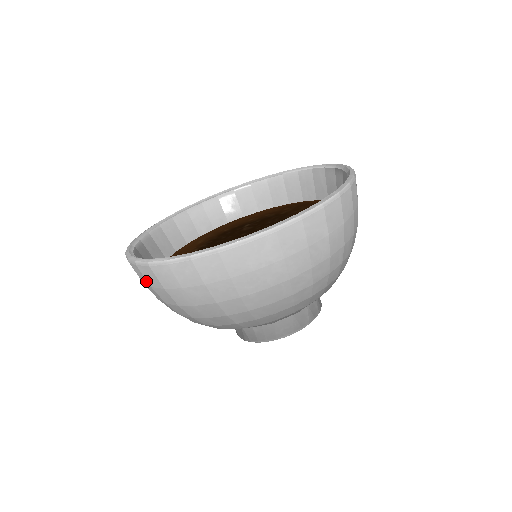
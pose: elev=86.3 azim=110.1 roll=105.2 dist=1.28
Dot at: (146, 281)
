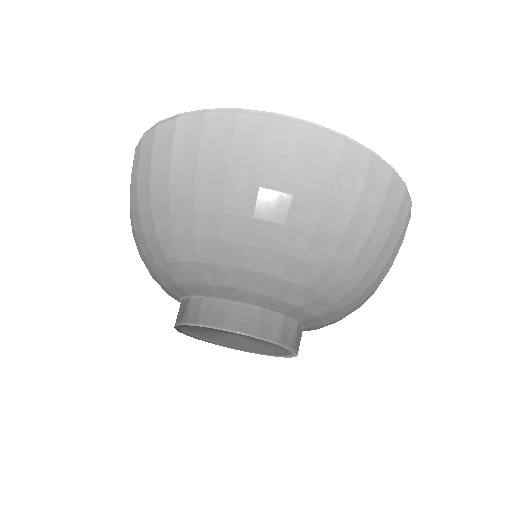
Dot at: (138, 160)
